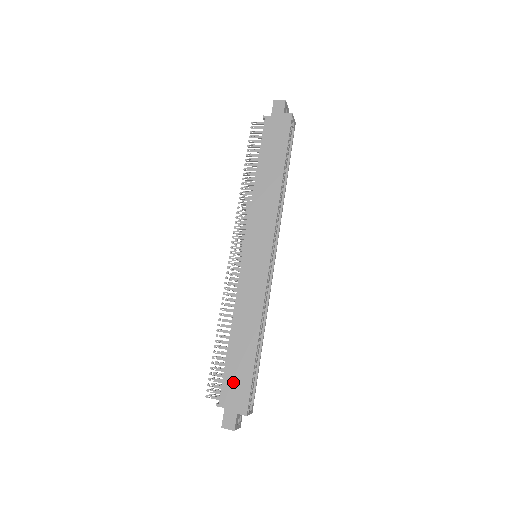
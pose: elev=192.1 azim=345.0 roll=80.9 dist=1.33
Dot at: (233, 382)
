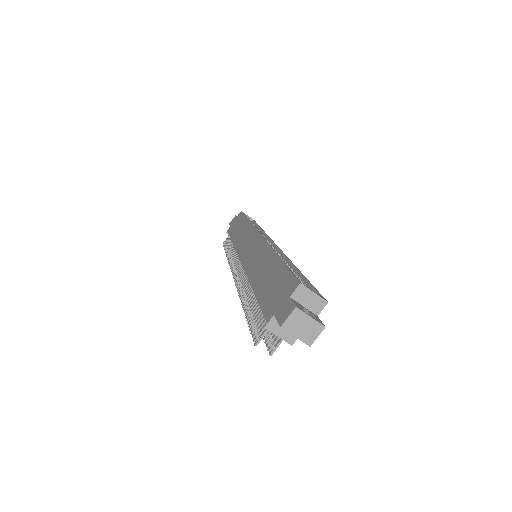
Dot at: (271, 294)
